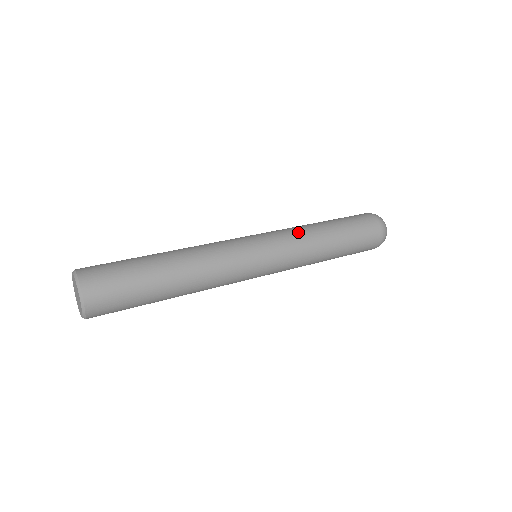
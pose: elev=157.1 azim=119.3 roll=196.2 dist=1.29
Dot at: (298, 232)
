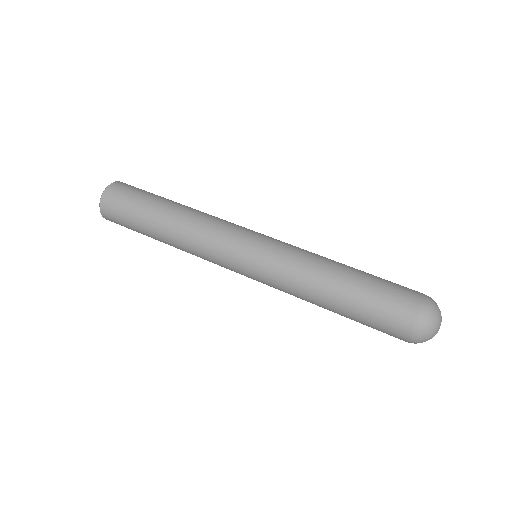
Dot at: (300, 260)
